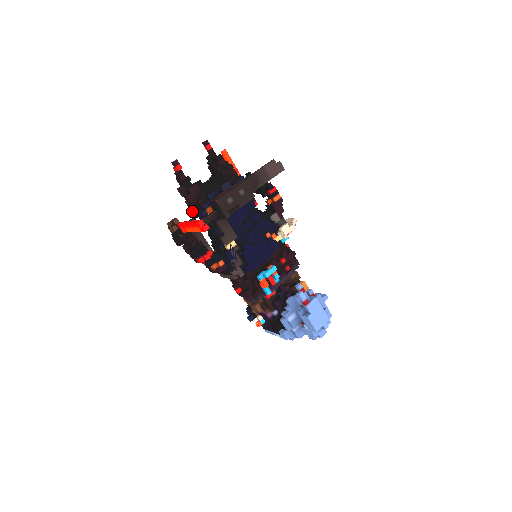
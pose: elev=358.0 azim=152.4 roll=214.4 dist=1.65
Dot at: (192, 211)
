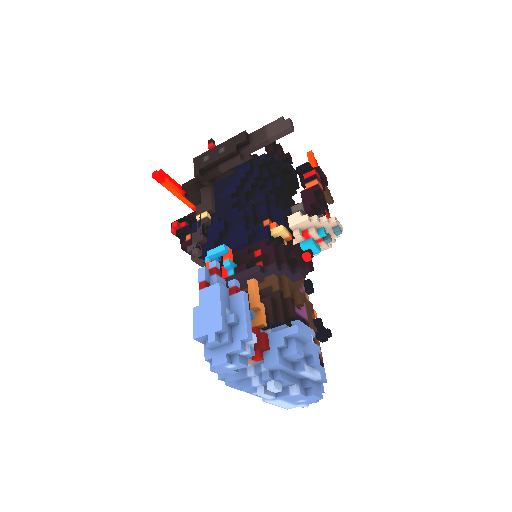
Dot at: occluded
